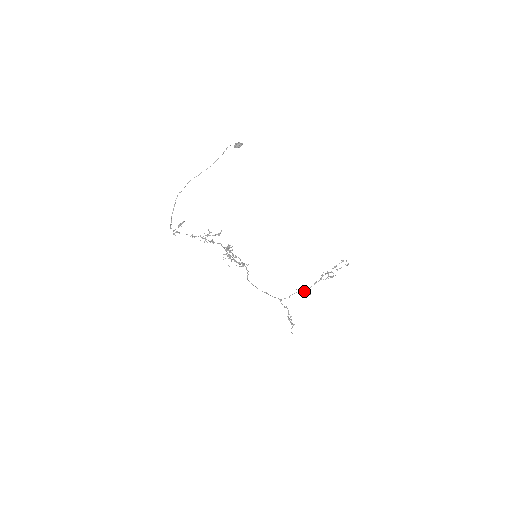
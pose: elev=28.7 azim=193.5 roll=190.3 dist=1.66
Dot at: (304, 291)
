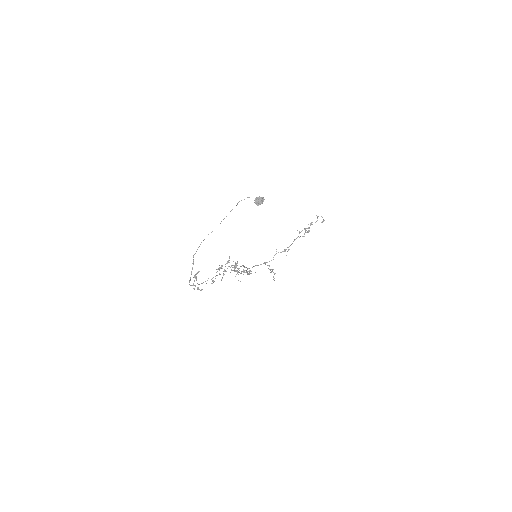
Dot at: (285, 250)
